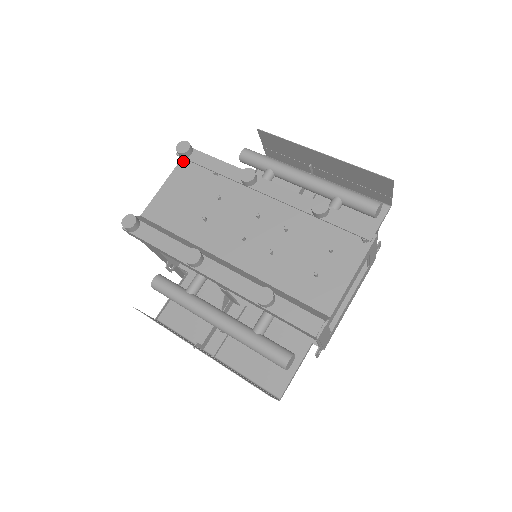
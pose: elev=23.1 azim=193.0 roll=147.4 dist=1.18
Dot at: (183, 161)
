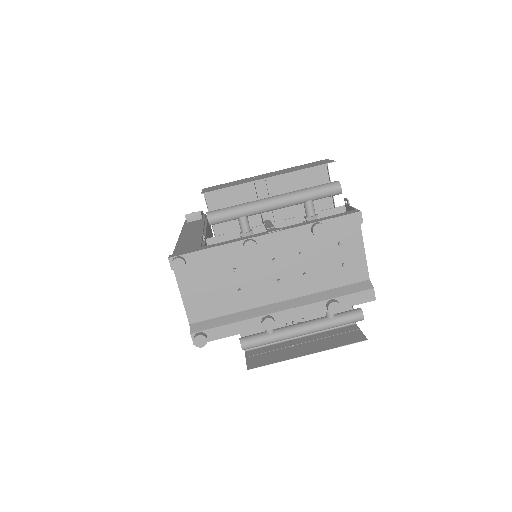
Dot at: occluded
